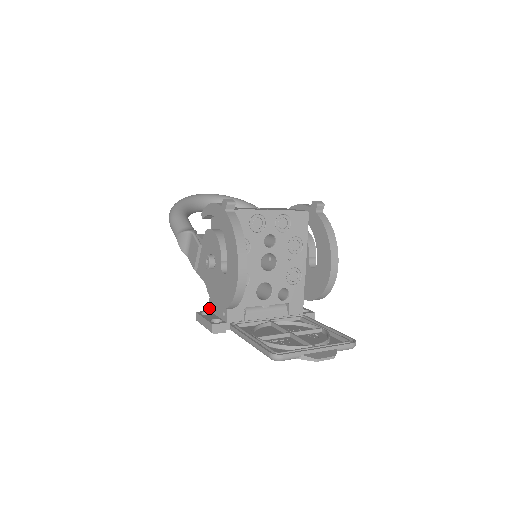
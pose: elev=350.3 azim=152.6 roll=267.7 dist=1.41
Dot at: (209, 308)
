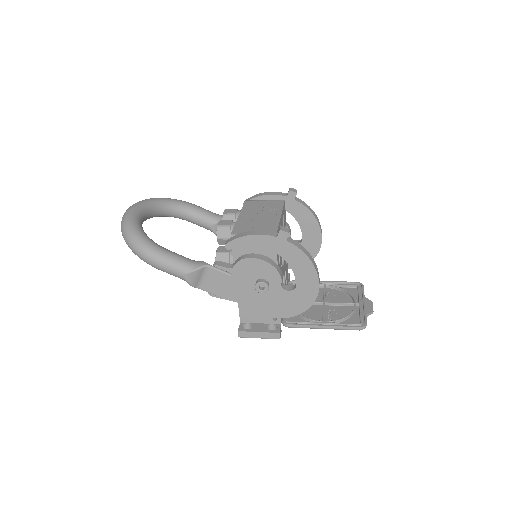
Dot at: (240, 321)
